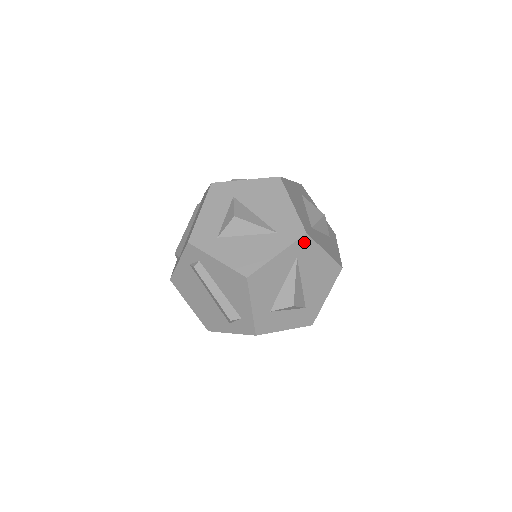
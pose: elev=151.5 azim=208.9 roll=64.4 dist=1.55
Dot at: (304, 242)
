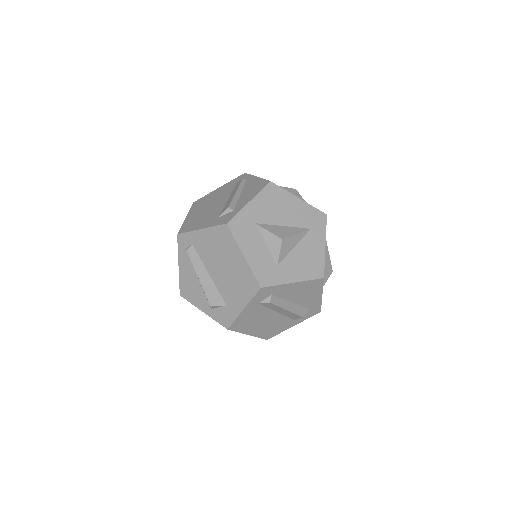
Dot at: occluded
